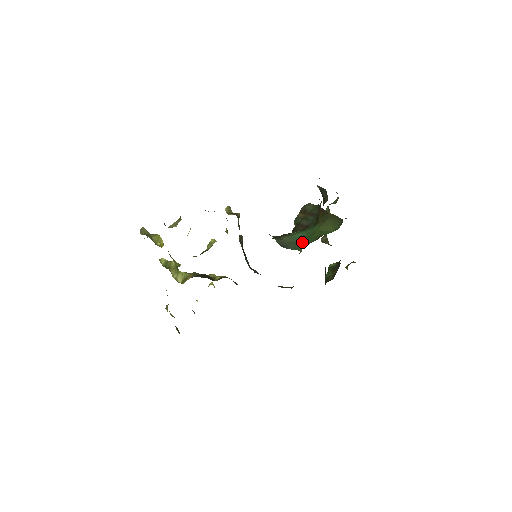
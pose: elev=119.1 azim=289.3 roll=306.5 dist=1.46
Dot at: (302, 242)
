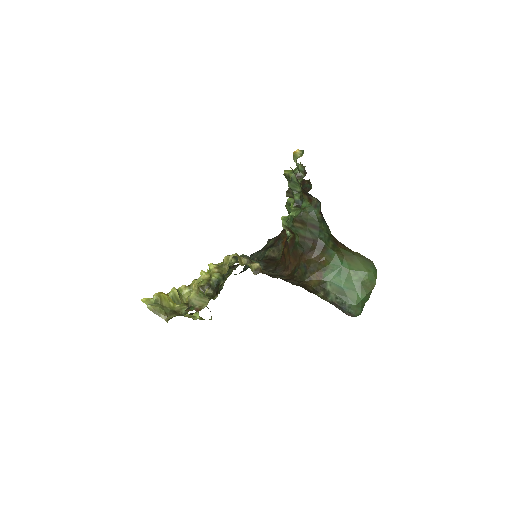
Dot at: (349, 291)
